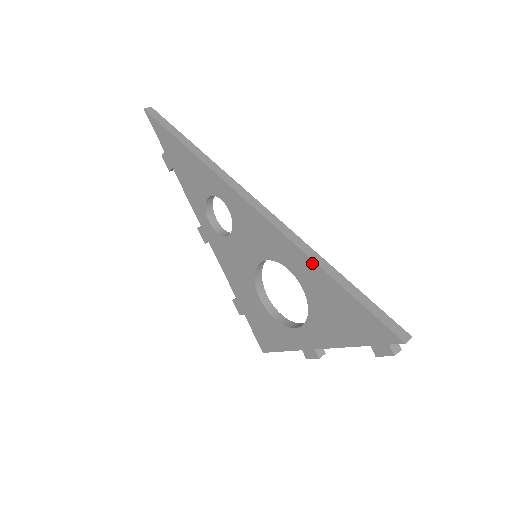
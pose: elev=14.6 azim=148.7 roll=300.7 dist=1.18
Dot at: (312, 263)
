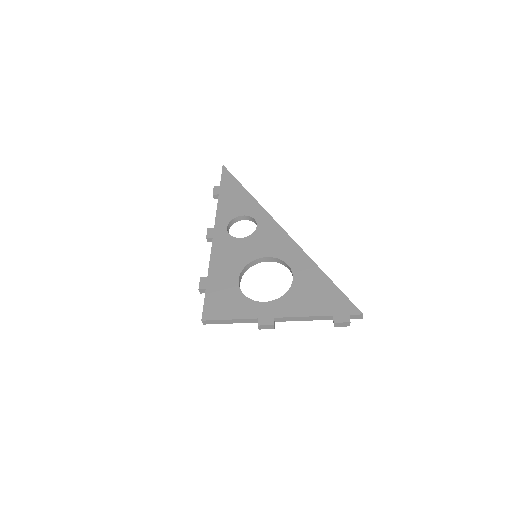
Dot at: (313, 264)
